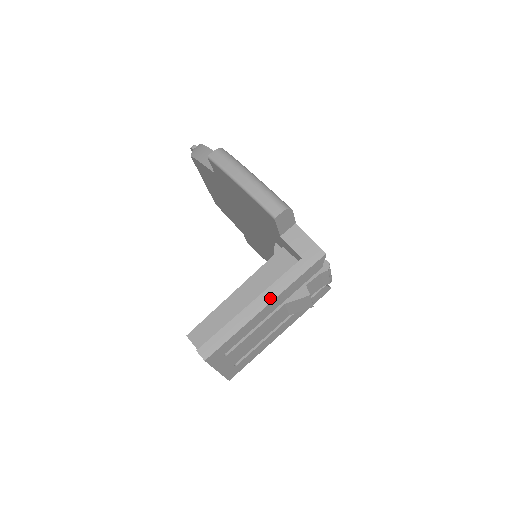
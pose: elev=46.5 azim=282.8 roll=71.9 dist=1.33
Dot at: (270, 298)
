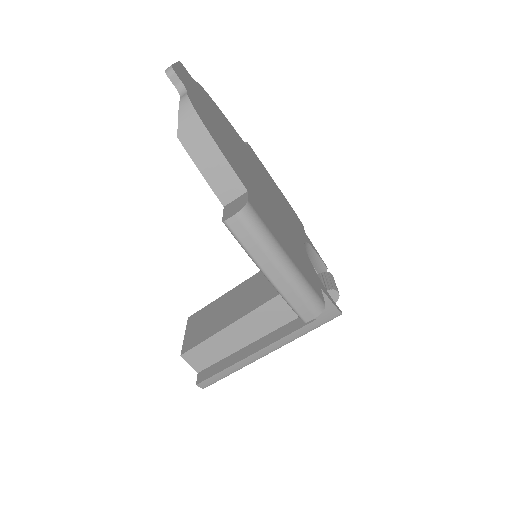
Dot at: (274, 349)
